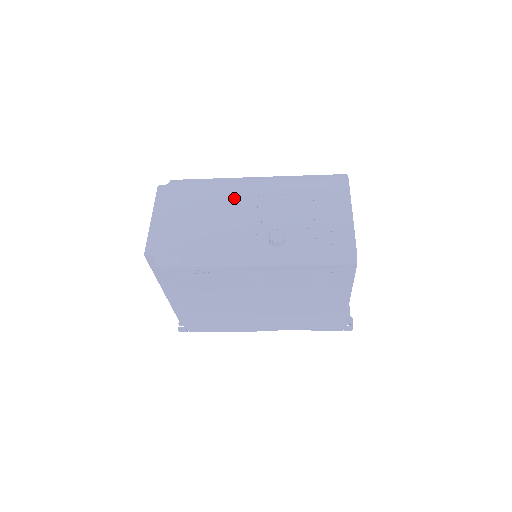
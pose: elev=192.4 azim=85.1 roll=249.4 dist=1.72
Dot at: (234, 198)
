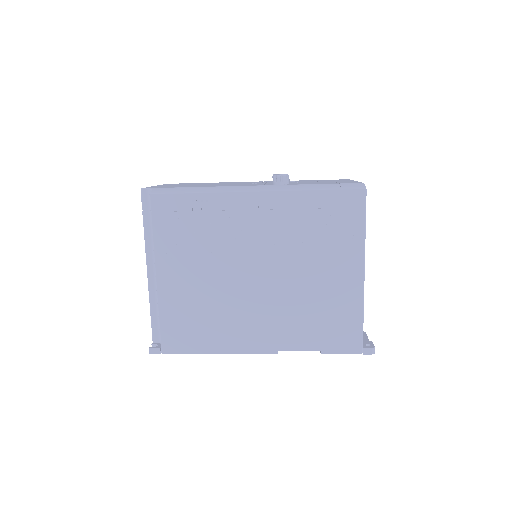
Dot at: occluded
